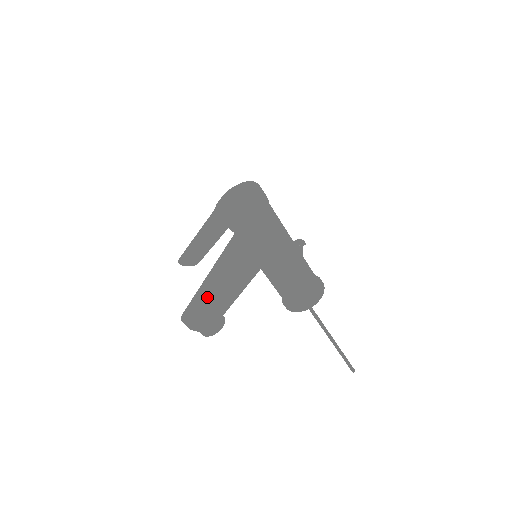
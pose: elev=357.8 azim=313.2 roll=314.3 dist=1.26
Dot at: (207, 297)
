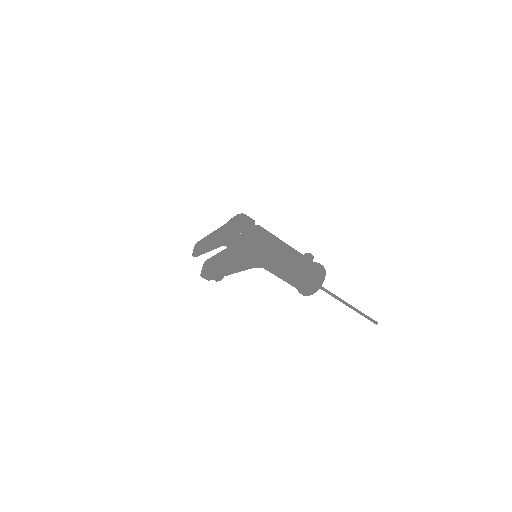
Dot at: (212, 265)
